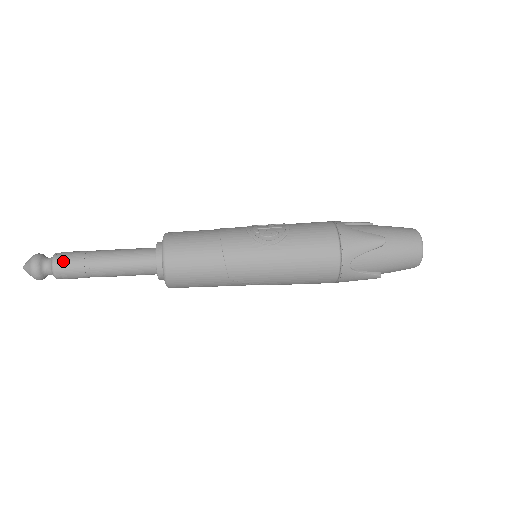
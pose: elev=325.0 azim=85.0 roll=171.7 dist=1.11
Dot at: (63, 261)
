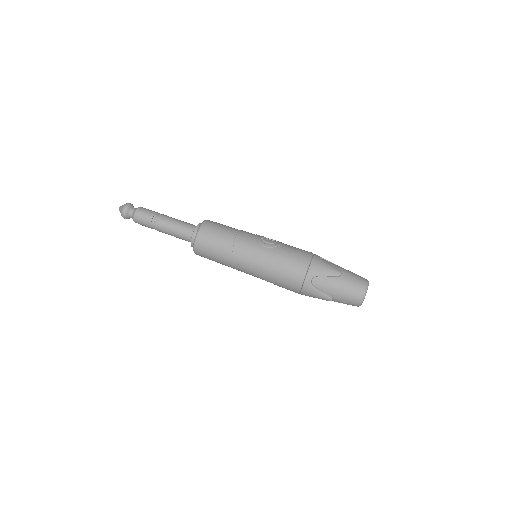
Dot at: (142, 211)
